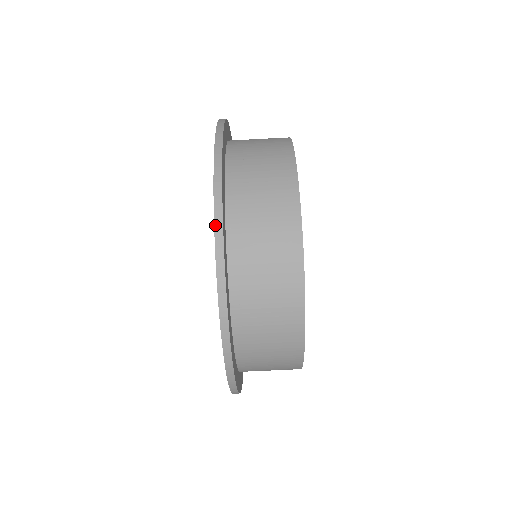
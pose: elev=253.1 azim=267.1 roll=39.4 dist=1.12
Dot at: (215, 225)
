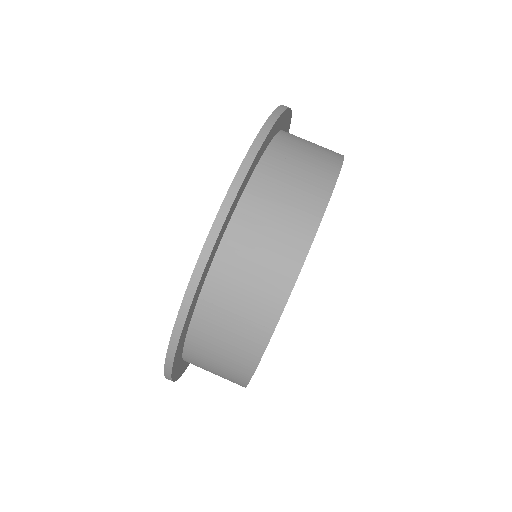
Dot at: (219, 213)
